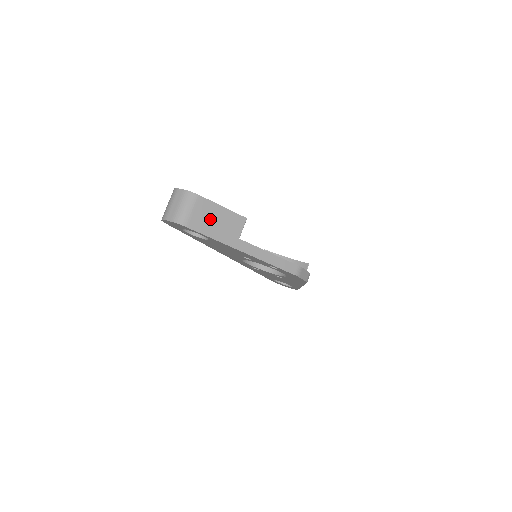
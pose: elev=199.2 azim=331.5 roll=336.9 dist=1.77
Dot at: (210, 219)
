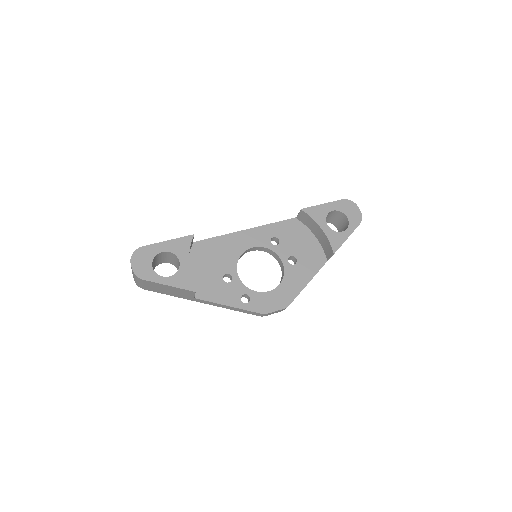
Dot at: (161, 289)
